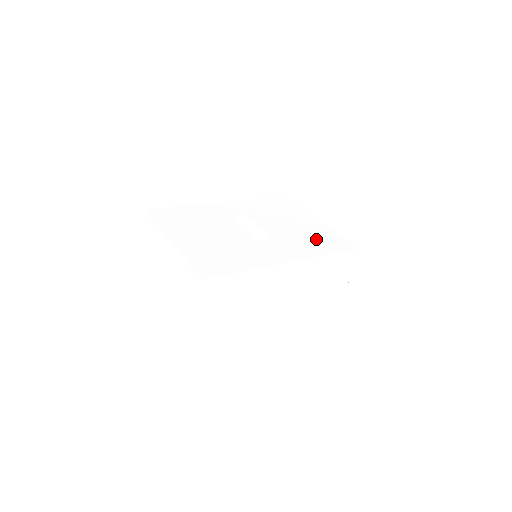
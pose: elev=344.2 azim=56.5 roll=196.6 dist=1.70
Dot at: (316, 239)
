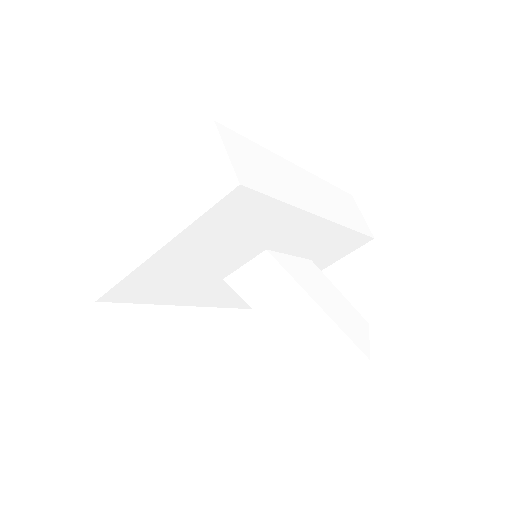
Dot at: occluded
